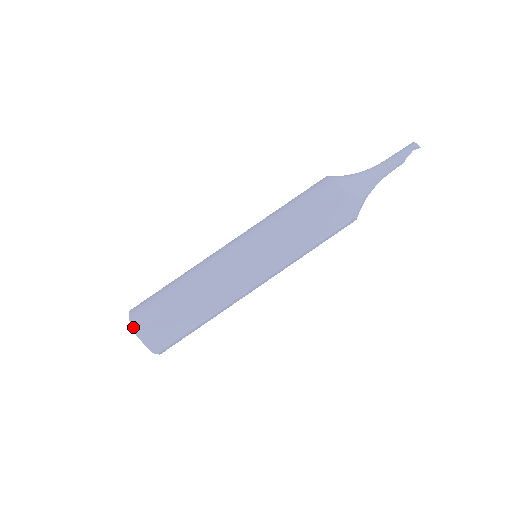
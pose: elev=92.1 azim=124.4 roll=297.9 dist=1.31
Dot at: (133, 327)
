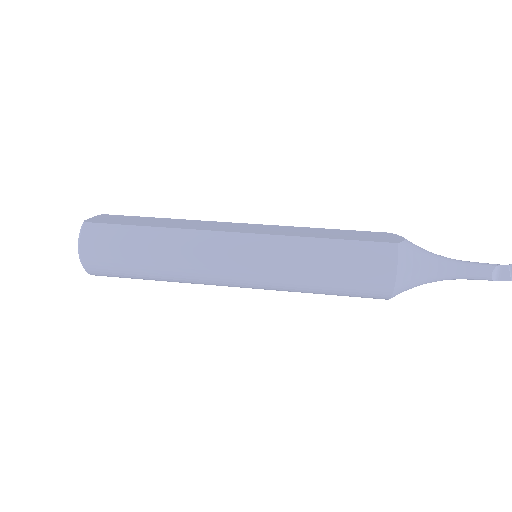
Dot at: occluded
